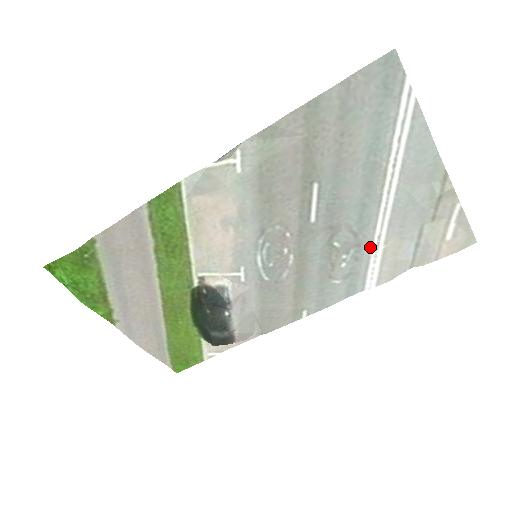
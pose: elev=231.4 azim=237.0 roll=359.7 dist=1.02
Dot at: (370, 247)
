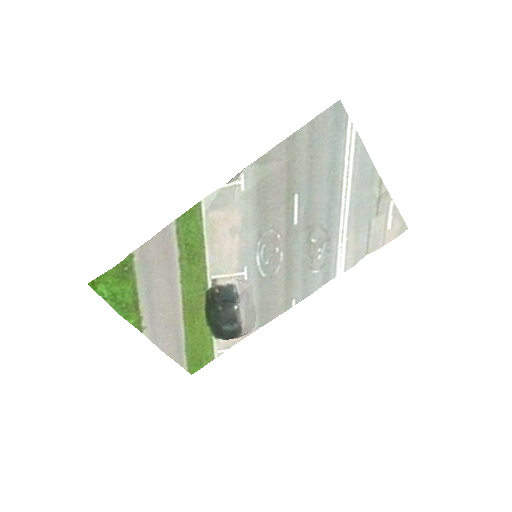
Dot at: (337, 240)
